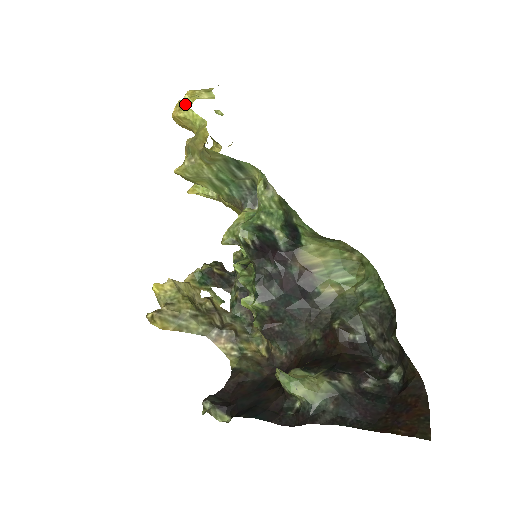
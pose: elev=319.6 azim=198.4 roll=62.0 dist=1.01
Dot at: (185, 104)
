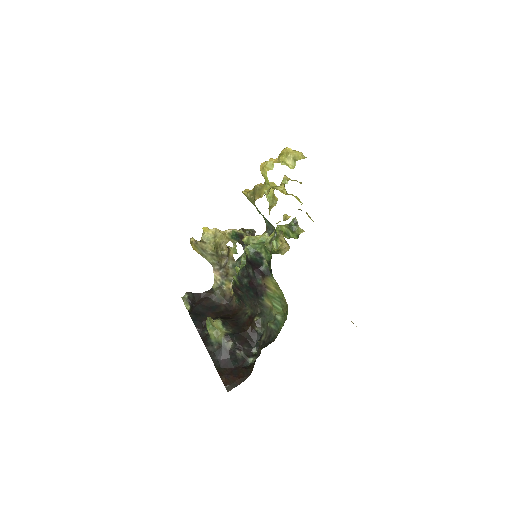
Dot at: (268, 167)
